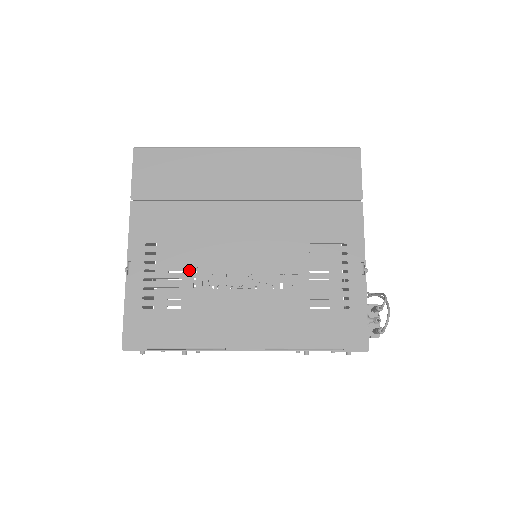
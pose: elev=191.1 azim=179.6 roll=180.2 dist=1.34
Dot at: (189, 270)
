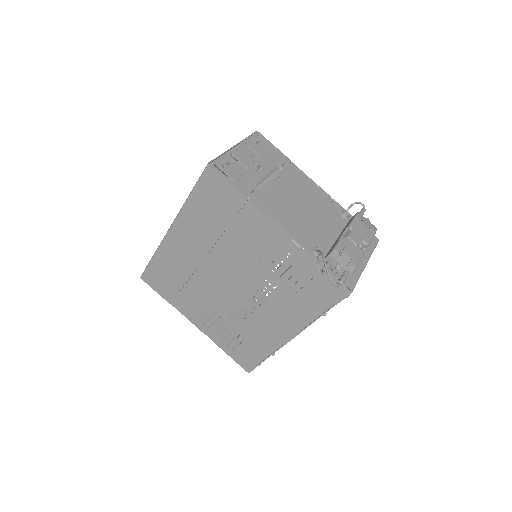
Dot at: (227, 318)
